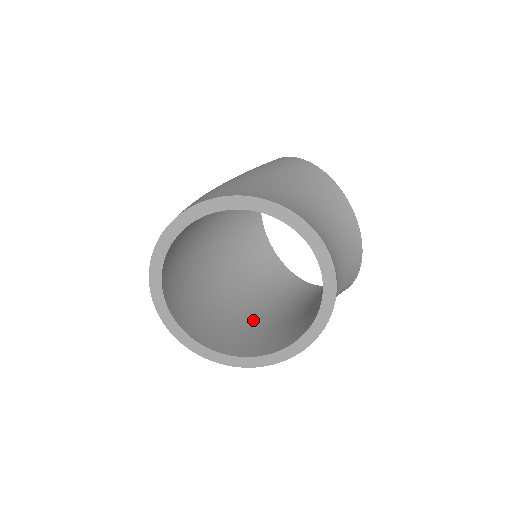
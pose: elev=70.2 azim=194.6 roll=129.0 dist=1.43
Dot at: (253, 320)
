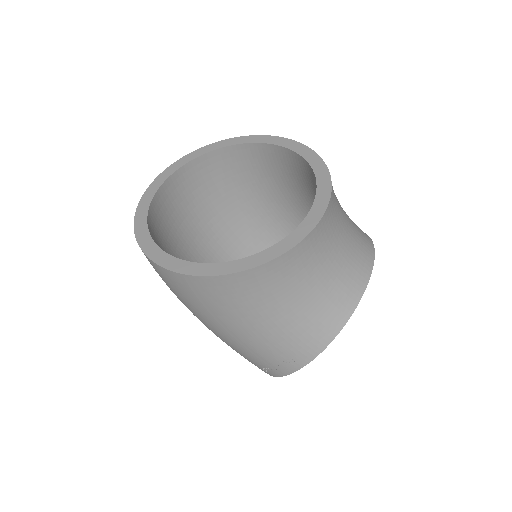
Dot at: occluded
